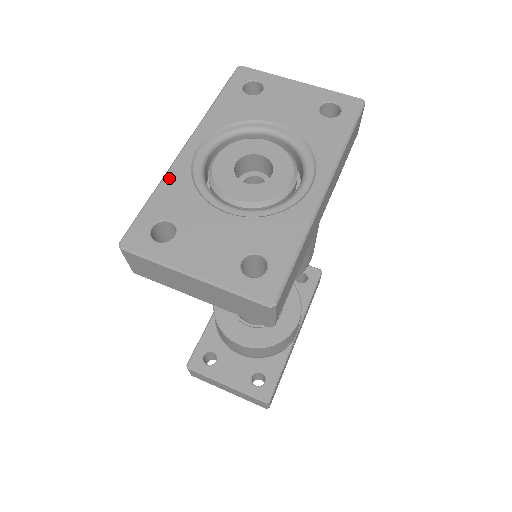
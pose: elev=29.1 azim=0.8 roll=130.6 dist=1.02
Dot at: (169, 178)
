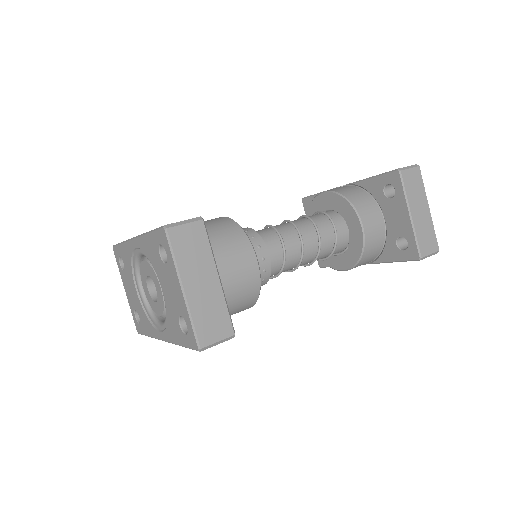
Dot at: (126, 245)
